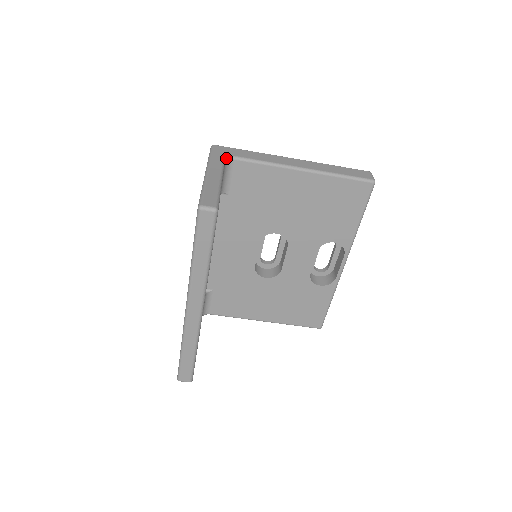
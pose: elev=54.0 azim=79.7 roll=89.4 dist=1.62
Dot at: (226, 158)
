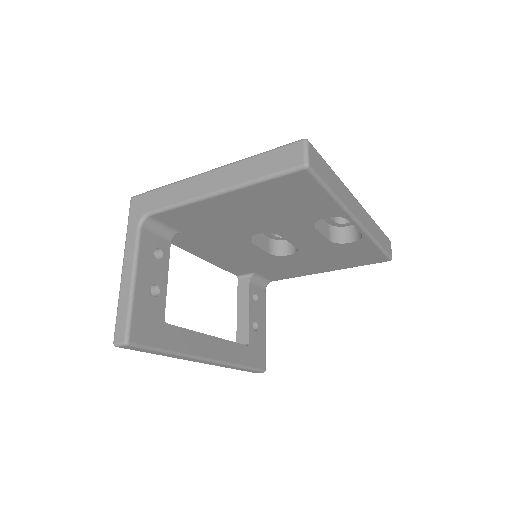
Dot at: (141, 222)
